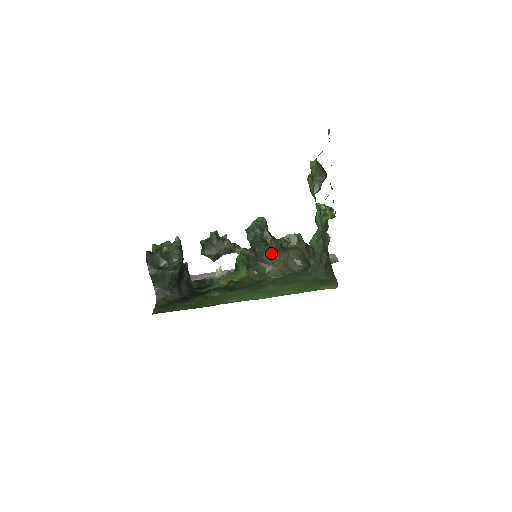
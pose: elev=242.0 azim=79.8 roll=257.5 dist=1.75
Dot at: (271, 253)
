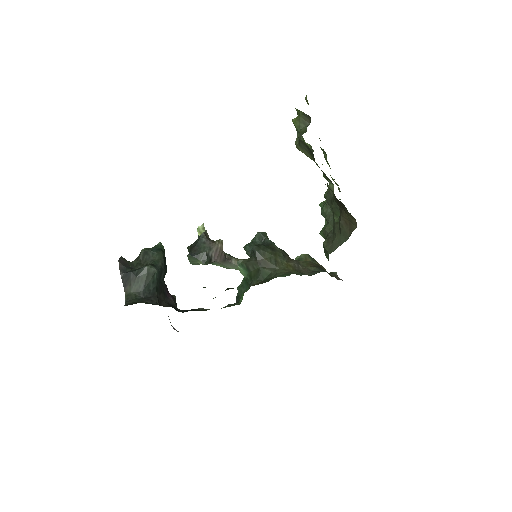
Dot at: (275, 255)
